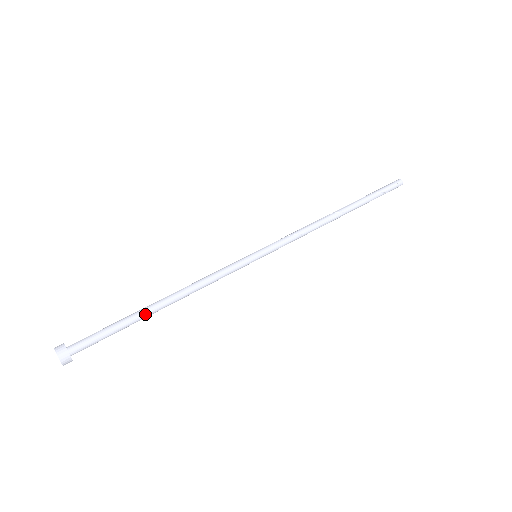
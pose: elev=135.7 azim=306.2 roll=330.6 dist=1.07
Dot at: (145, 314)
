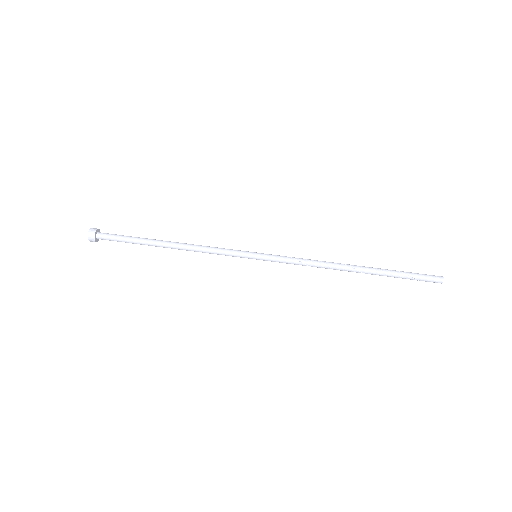
Dot at: (152, 244)
